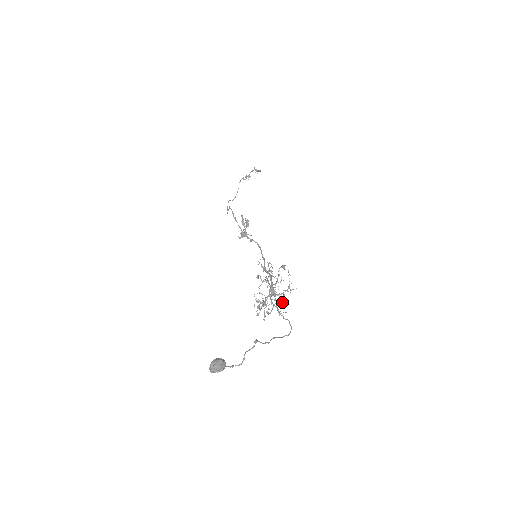
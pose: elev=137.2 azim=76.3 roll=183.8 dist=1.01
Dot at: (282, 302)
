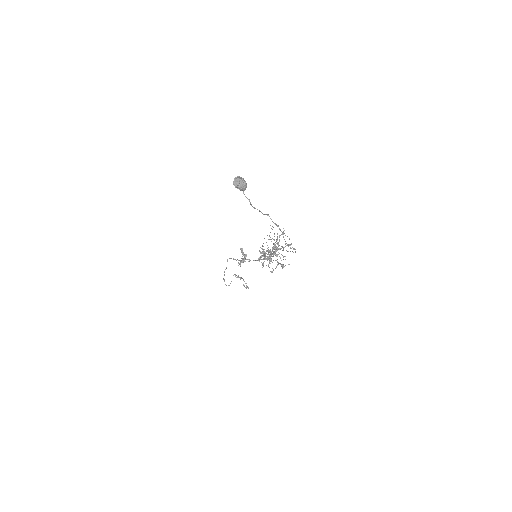
Dot at: occluded
